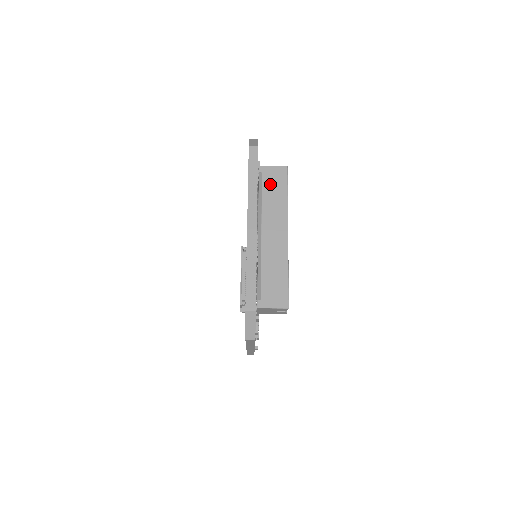
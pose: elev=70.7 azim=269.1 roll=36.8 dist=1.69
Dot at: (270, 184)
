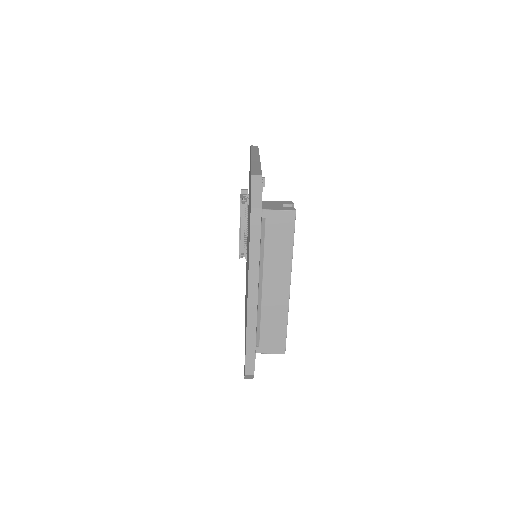
Dot at: (274, 233)
